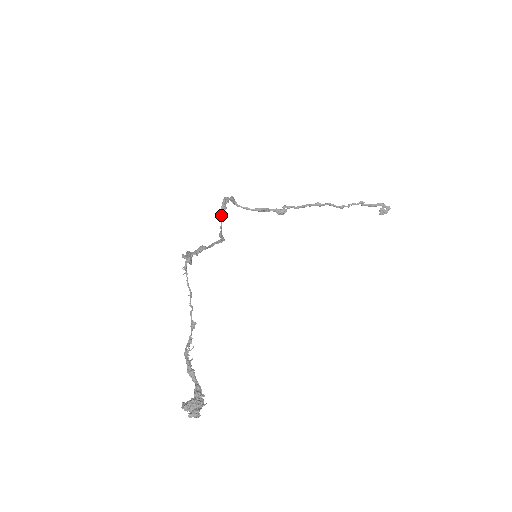
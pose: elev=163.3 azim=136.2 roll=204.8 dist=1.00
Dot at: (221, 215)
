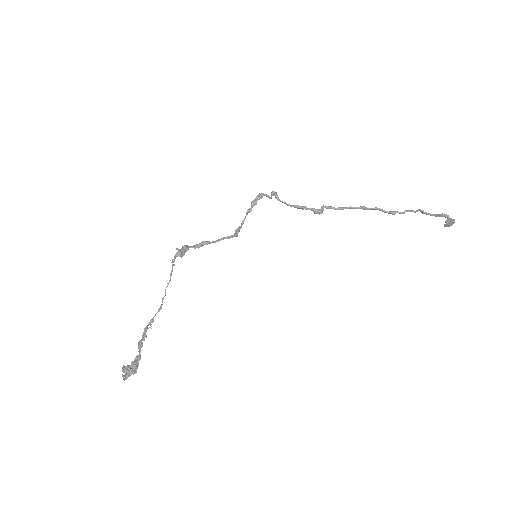
Dot at: (248, 210)
